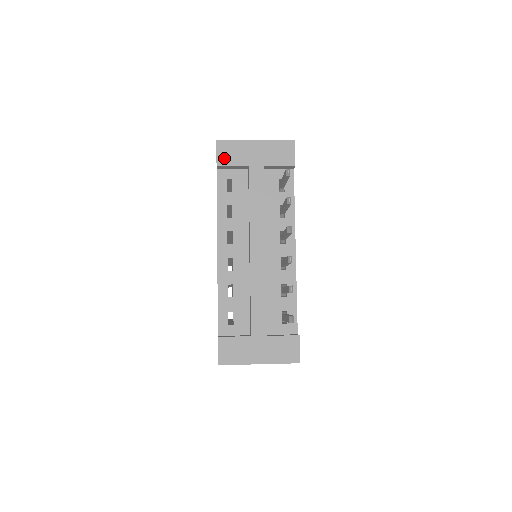
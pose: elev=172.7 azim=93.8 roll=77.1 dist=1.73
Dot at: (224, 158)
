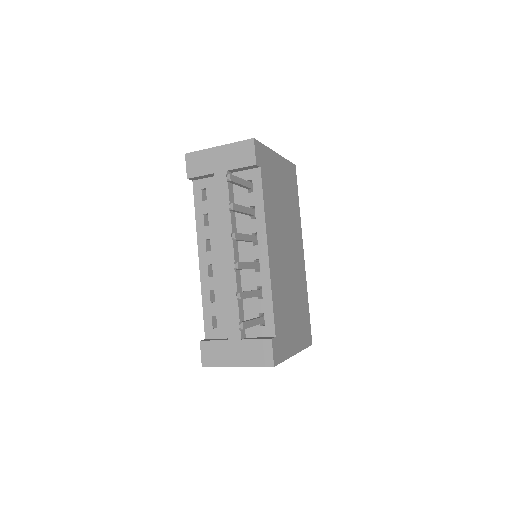
Dot at: (192, 170)
